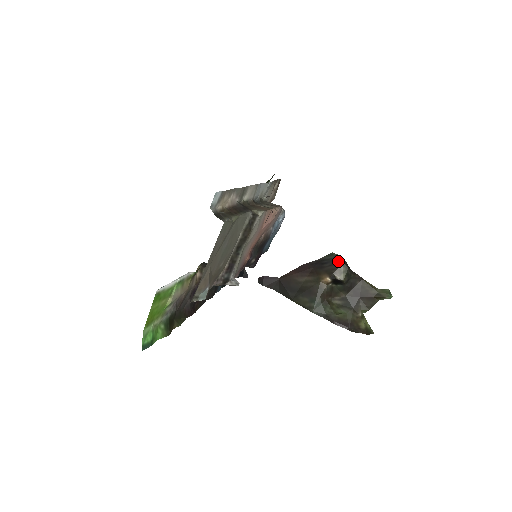
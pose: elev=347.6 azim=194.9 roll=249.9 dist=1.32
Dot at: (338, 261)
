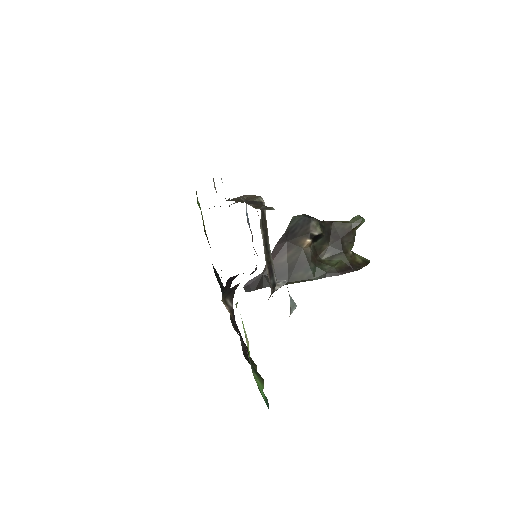
Dot at: (305, 220)
